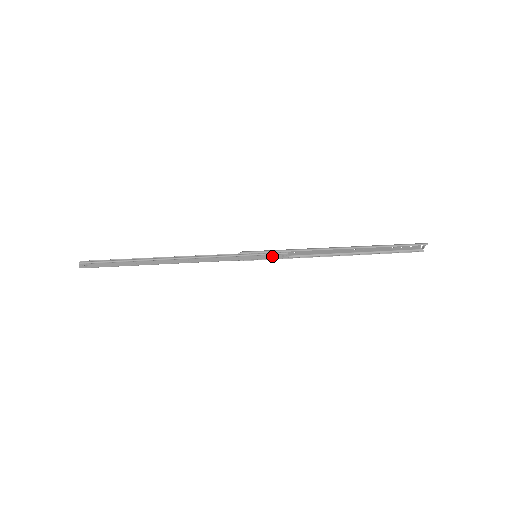
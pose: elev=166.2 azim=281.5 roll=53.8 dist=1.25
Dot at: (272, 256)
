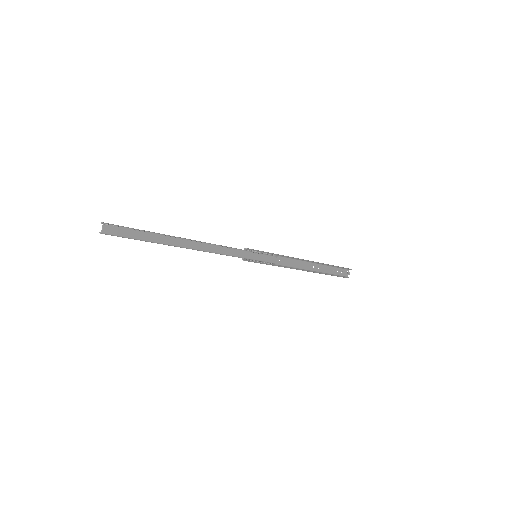
Dot at: (269, 255)
